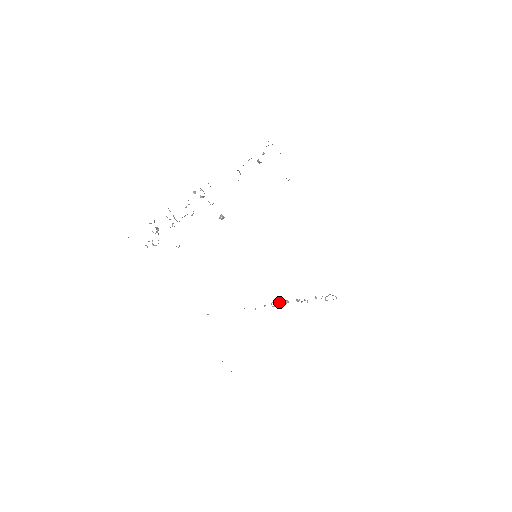
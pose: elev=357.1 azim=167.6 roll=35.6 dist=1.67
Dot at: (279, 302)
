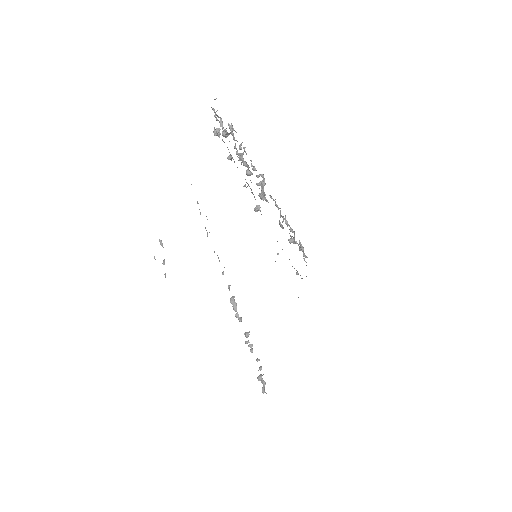
Dot at: occluded
